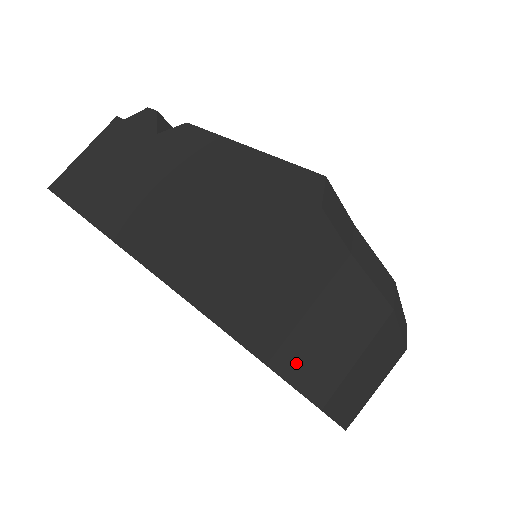
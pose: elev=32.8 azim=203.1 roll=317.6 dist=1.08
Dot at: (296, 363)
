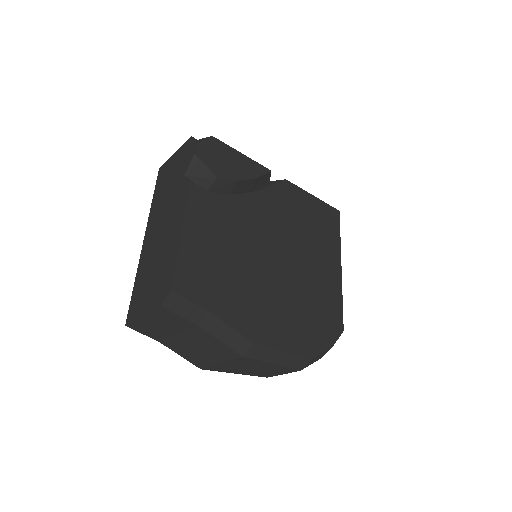
Dot at: (177, 348)
